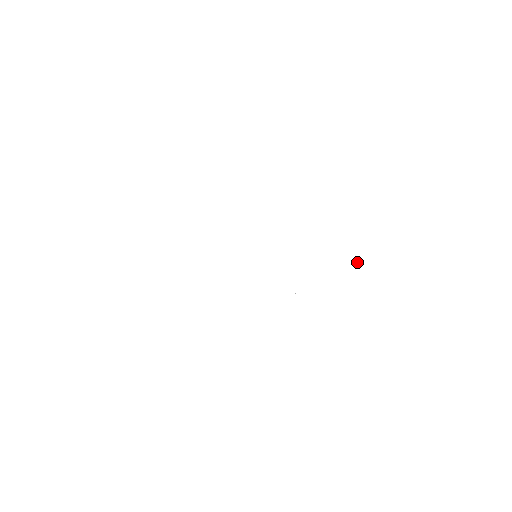
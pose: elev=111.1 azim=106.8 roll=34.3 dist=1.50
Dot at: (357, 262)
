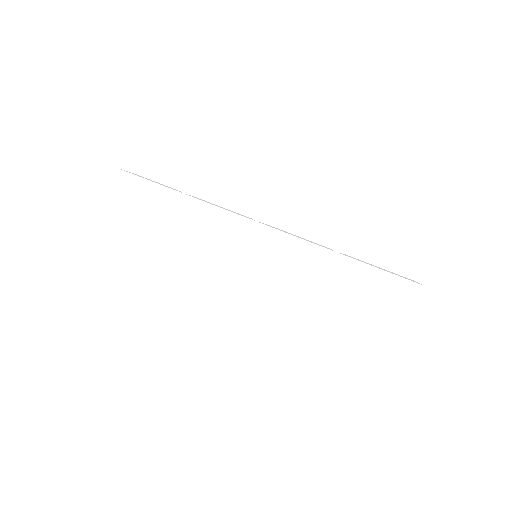
Dot at: (353, 323)
